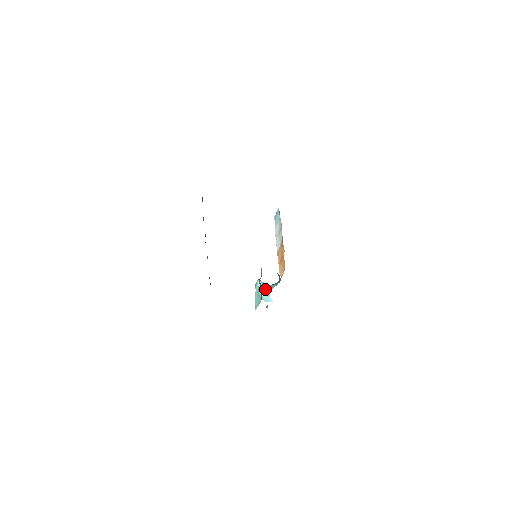
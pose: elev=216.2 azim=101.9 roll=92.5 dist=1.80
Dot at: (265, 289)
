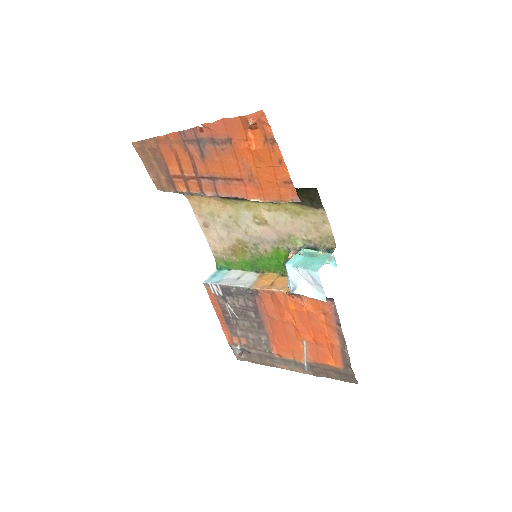
Dot at: occluded
